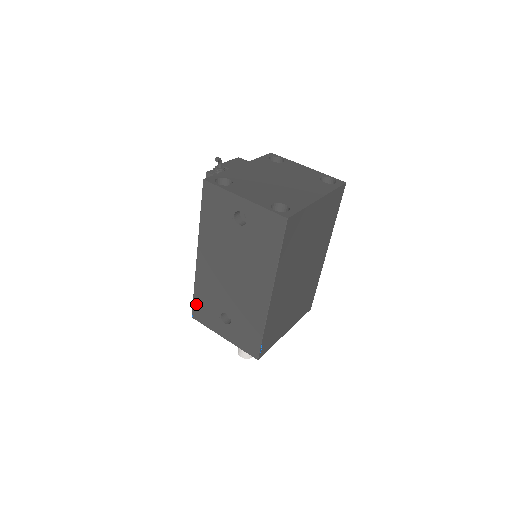
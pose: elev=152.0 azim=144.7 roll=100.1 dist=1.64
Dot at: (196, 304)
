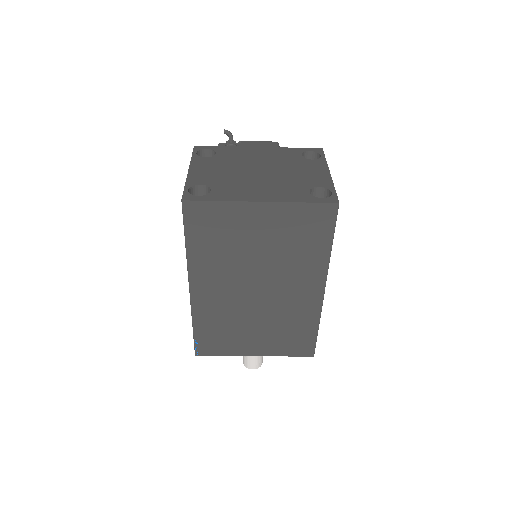
Dot at: occluded
